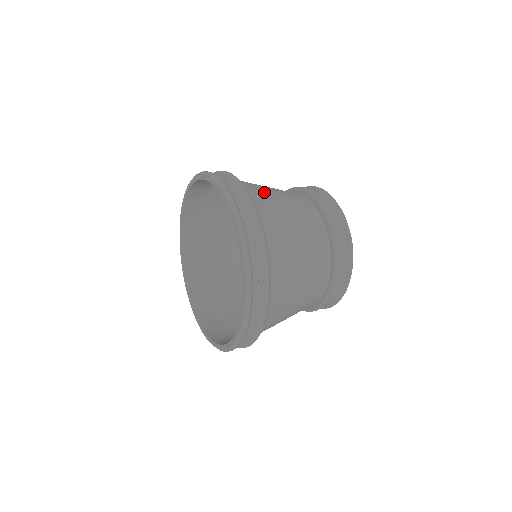
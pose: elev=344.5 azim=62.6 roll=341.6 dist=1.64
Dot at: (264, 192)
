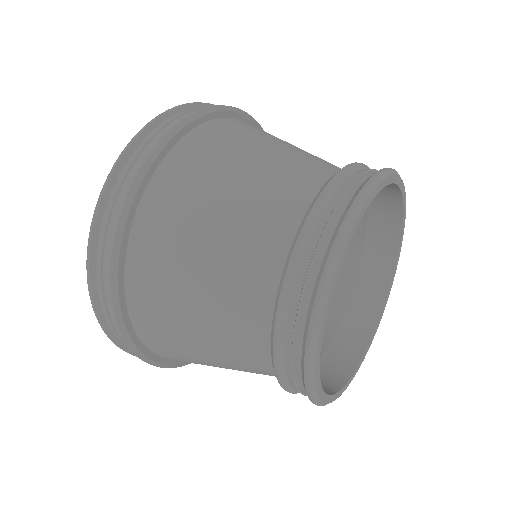
Dot at: (249, 134)
